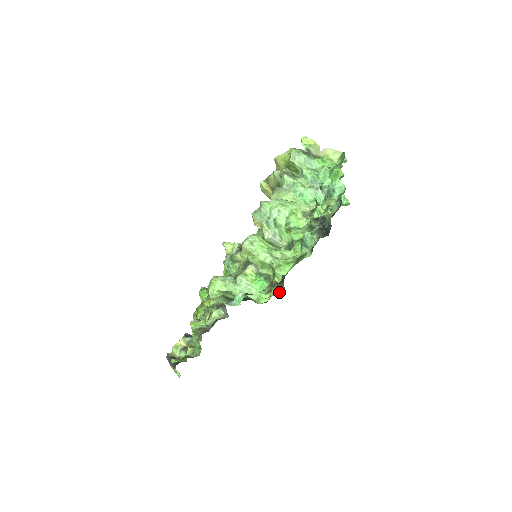
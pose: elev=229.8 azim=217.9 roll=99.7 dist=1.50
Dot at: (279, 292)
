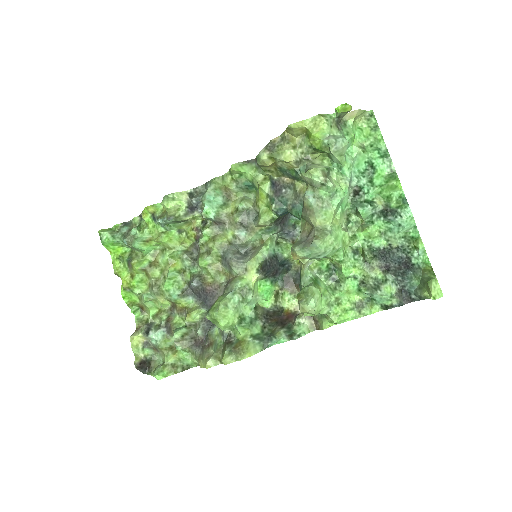
Dot at: occluded
